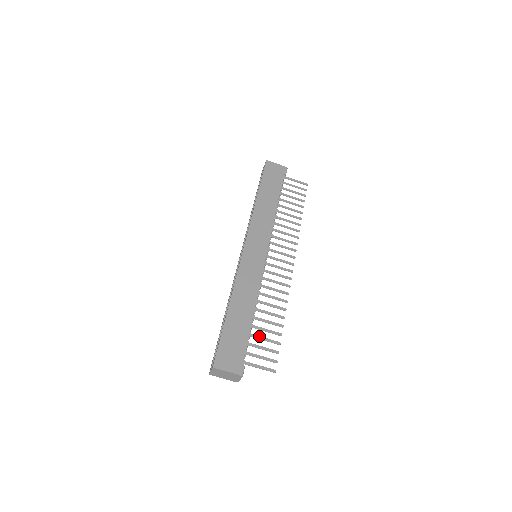
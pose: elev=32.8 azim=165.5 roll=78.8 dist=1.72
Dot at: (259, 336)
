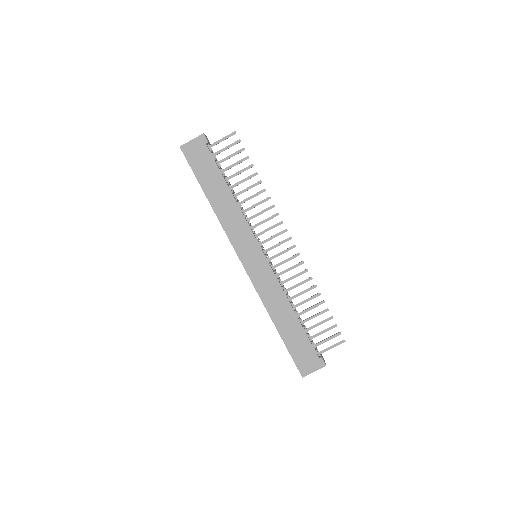
Dot at: (313, 326)
